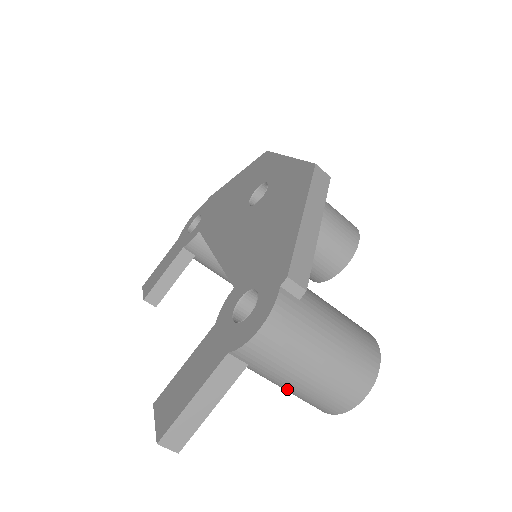
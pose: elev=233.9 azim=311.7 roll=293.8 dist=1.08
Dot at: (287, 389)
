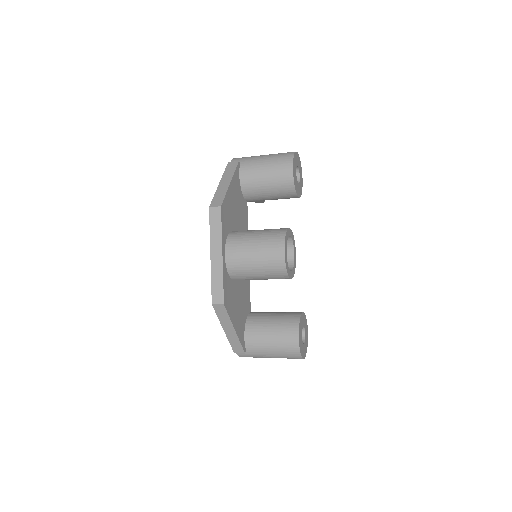
Dot at: occluded
